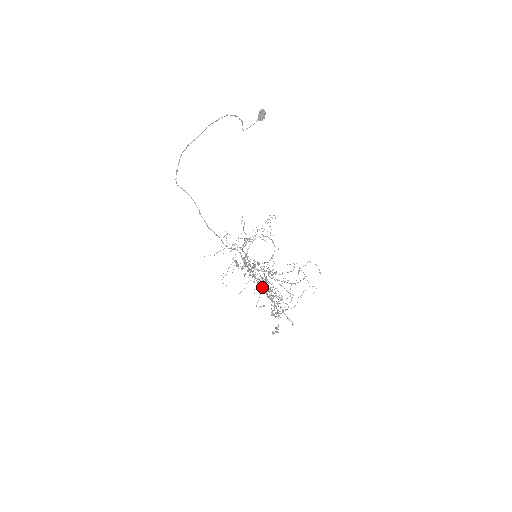
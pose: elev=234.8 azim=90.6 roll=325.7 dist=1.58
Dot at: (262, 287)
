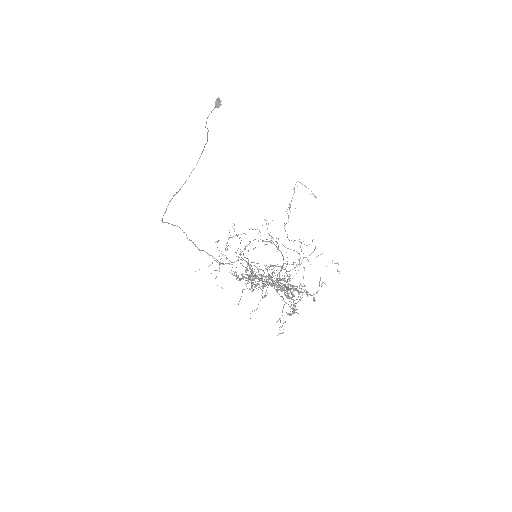
Dot at: (270, 283)
